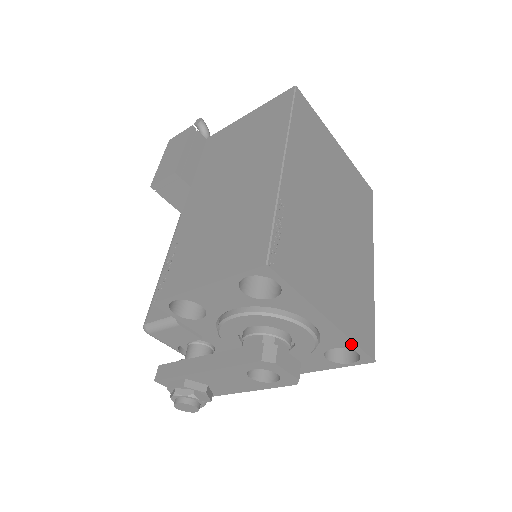
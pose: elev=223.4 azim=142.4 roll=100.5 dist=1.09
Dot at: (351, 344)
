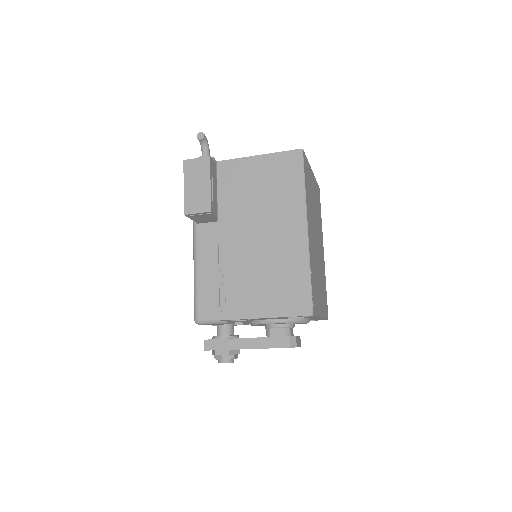
Dot at: occluded
